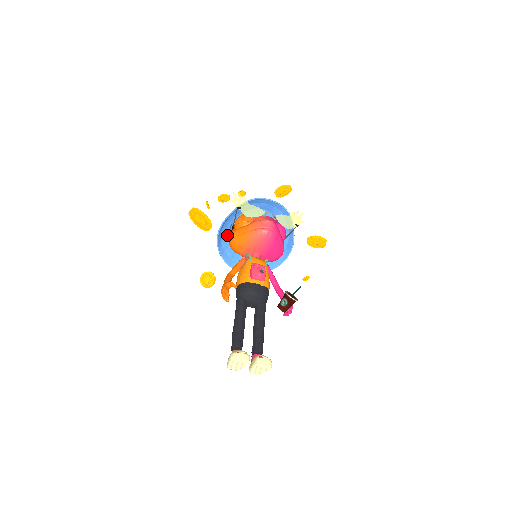
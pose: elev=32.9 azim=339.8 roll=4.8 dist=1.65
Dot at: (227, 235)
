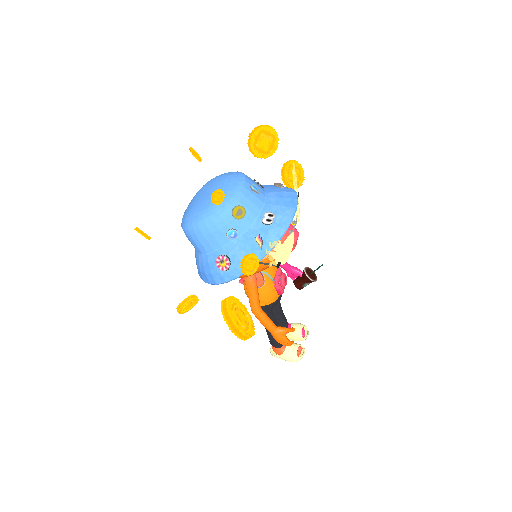
Dot at: (205, 256)
